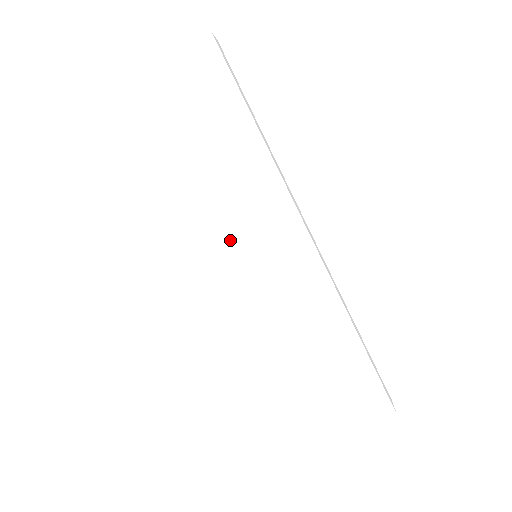
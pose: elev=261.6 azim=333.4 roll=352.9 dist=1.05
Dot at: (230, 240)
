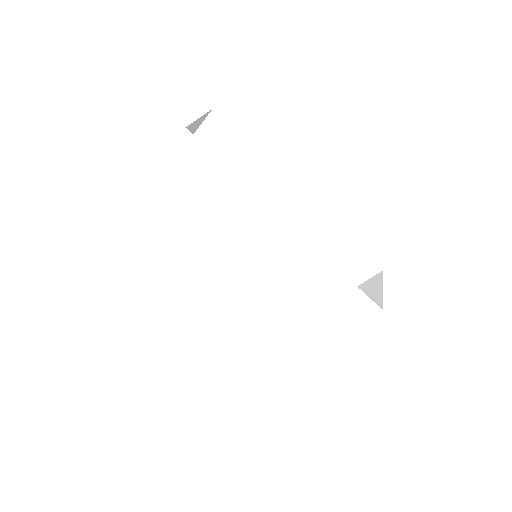
Dot at: (218, 260)
